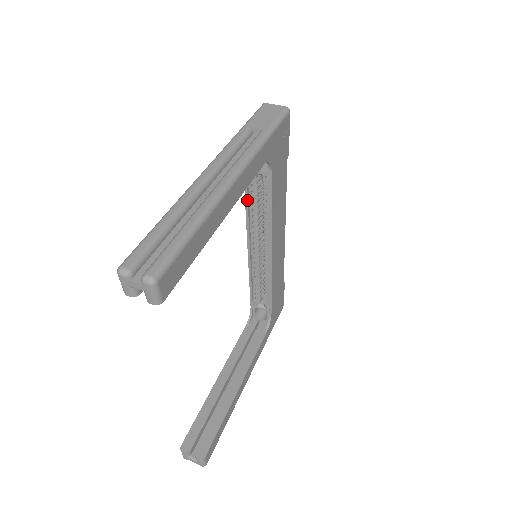
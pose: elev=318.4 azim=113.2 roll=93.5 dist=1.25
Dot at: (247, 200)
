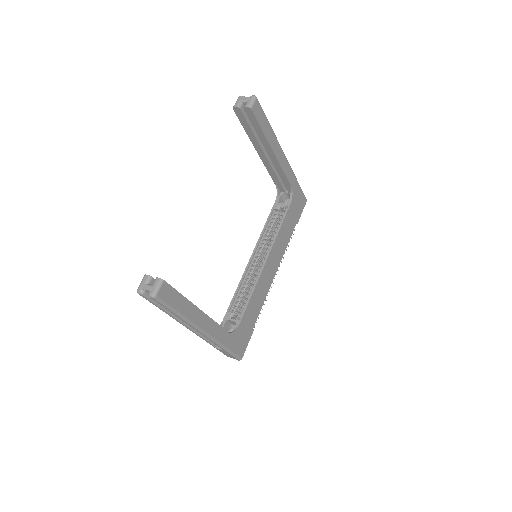
Dot at: (267, 222)
